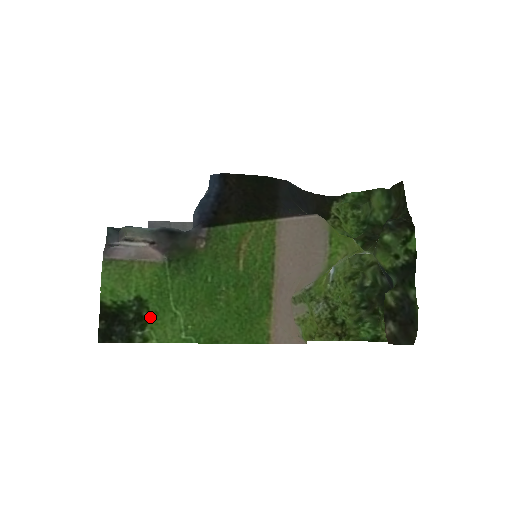
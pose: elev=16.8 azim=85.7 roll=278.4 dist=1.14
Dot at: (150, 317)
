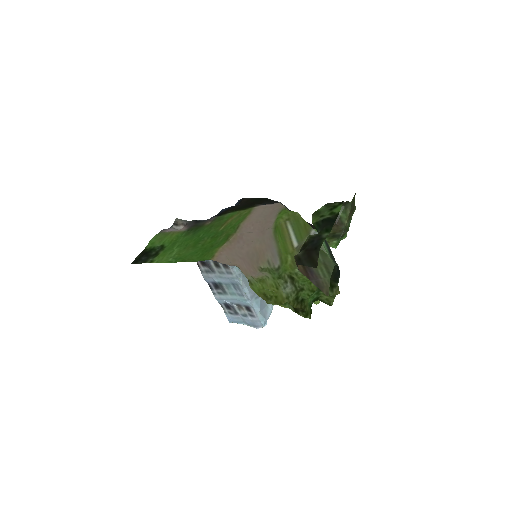
Dot at: (161, 253)
